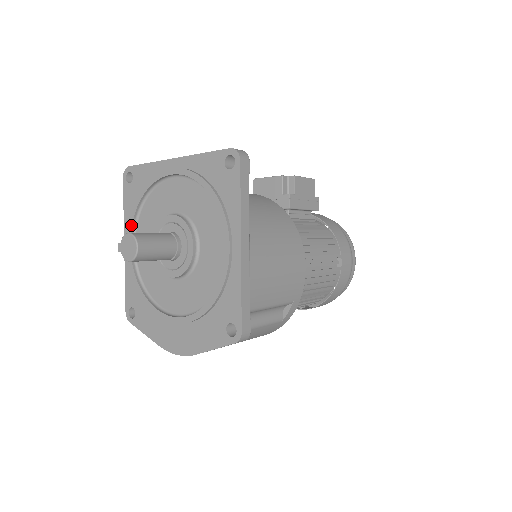
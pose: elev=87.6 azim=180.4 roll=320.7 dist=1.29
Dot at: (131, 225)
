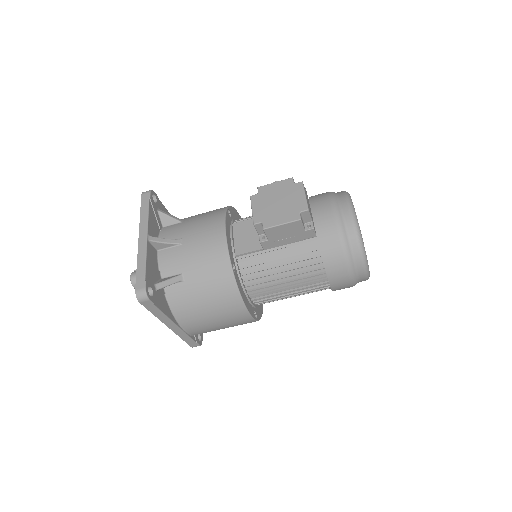
Dot at: occluded
